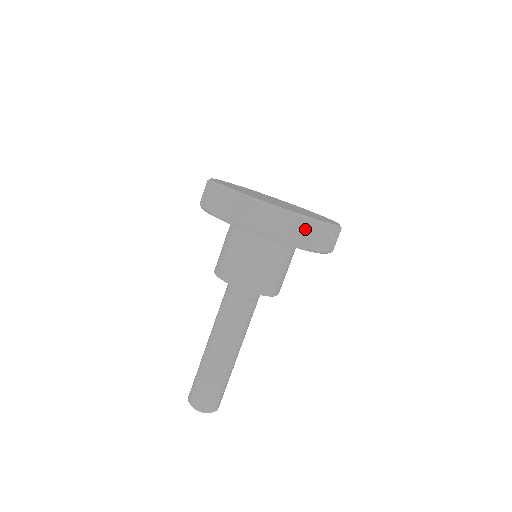
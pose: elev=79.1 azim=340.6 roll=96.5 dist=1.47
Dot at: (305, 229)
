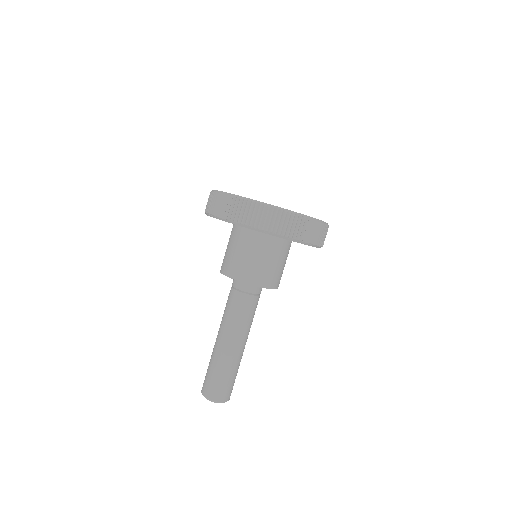
Dot at: (246, 209)
